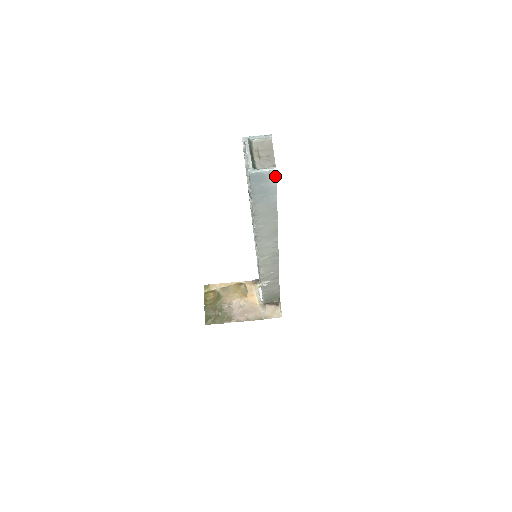
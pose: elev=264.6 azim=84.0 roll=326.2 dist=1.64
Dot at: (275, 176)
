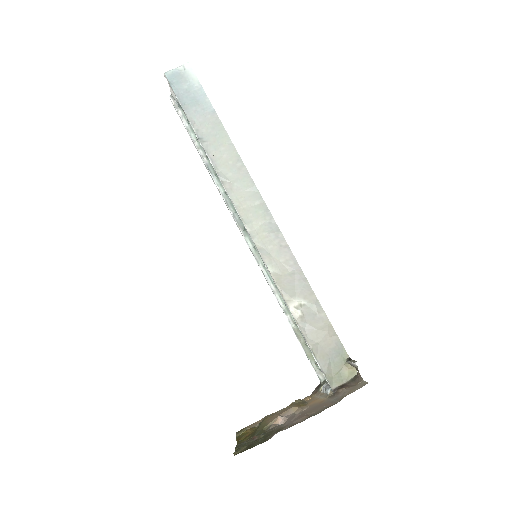
Dot at: (193, 74)
